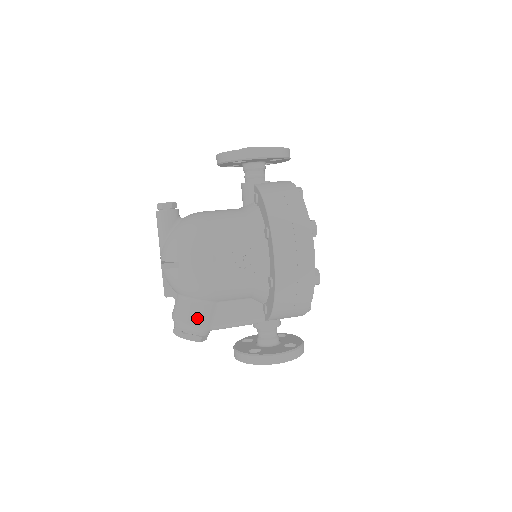
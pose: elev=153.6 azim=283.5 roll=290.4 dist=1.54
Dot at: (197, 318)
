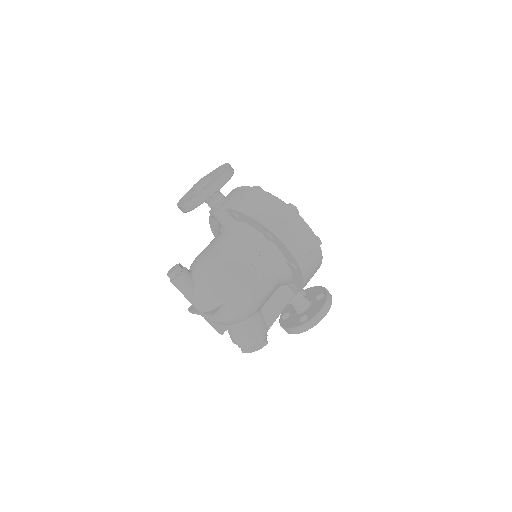
Dot at: (257, 330)
